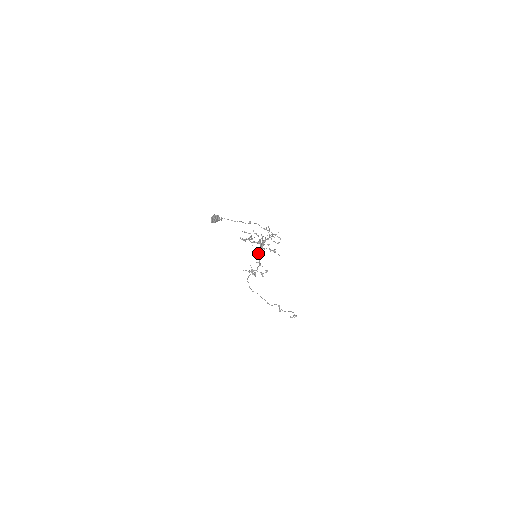
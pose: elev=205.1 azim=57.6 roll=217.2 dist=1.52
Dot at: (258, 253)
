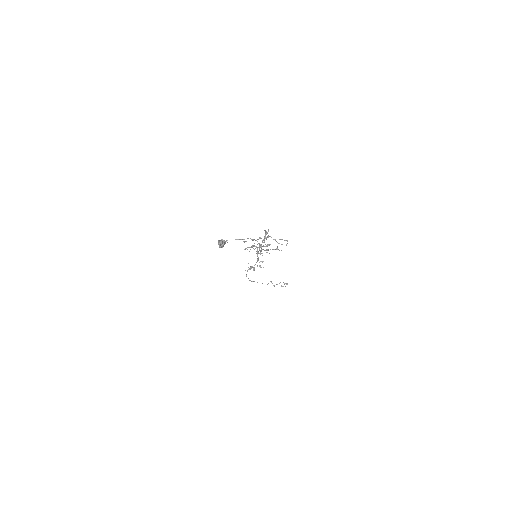
Dot at: (258, 253)
